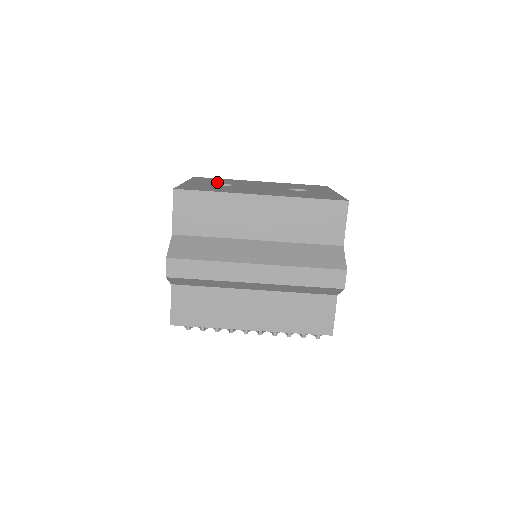
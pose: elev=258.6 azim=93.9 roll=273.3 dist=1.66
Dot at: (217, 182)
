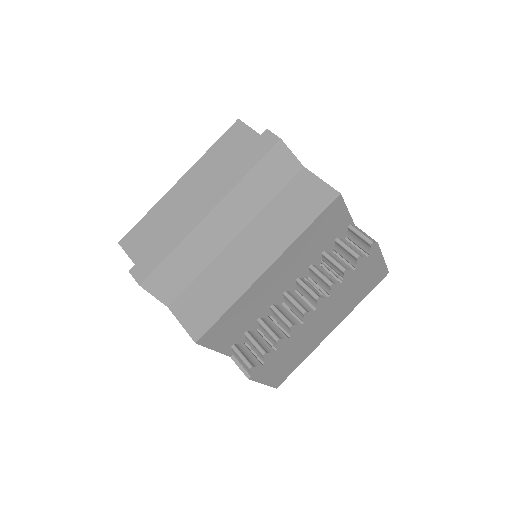
Dot at: occluded
